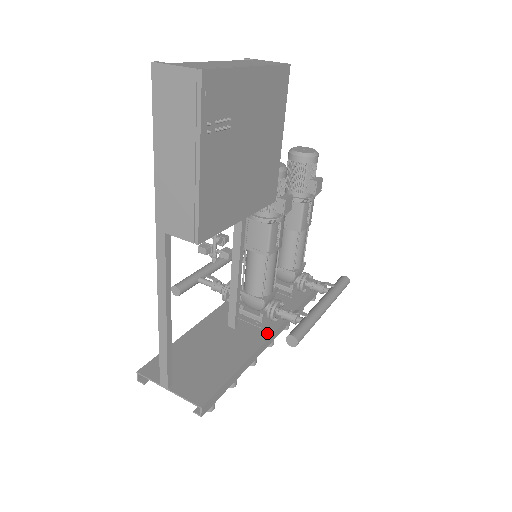
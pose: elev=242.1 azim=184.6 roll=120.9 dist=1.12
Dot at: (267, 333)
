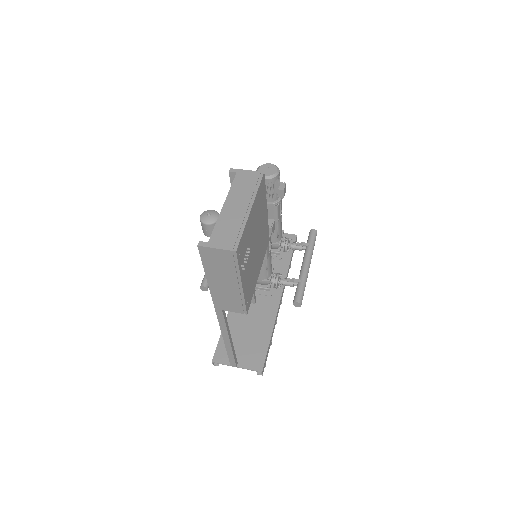
Dot at: (277, 299)
